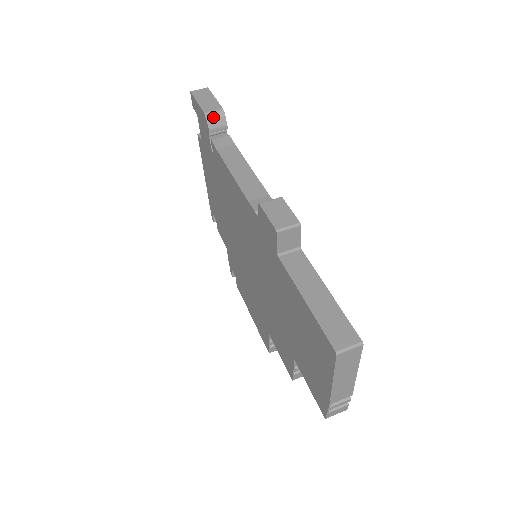
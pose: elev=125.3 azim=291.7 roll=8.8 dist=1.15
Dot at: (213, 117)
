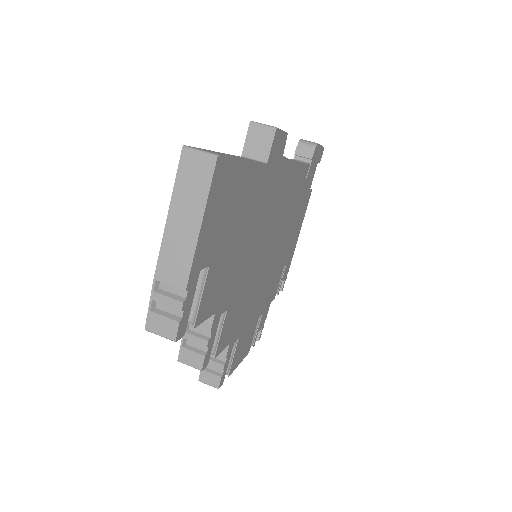
Dot at: (305, 143)
